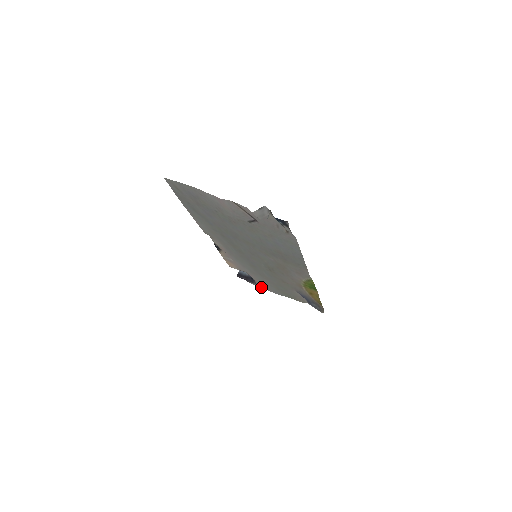
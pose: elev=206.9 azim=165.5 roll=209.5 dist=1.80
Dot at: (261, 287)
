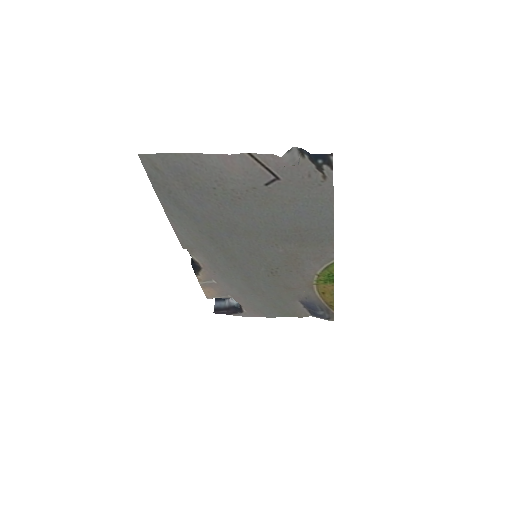
Dot at: (248, 315)
